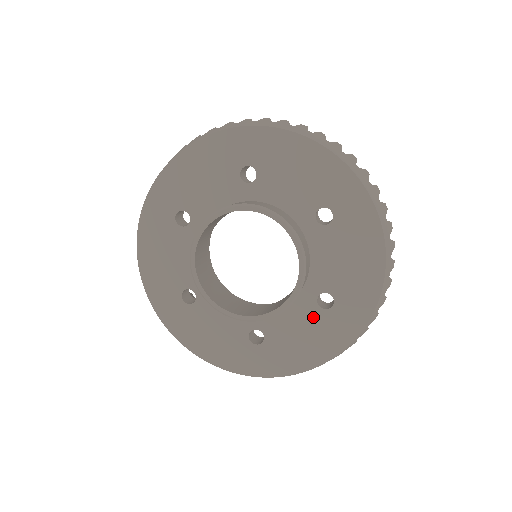
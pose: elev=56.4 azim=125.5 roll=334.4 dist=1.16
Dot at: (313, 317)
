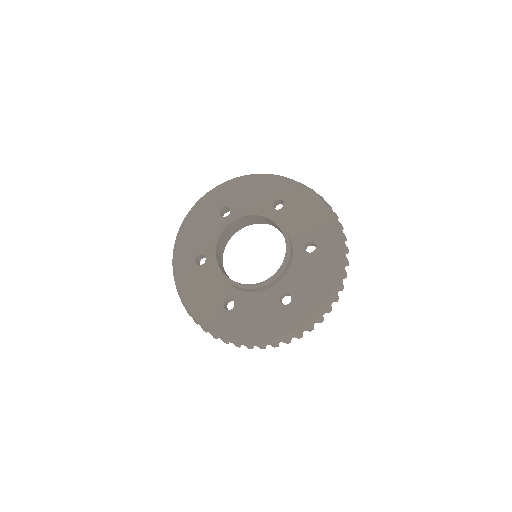
Dot at: (273, 306)
